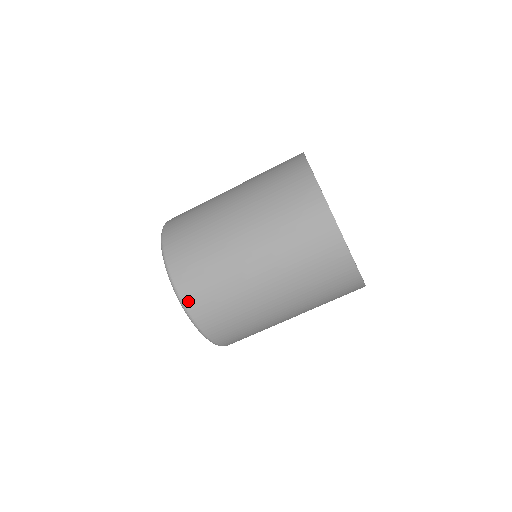
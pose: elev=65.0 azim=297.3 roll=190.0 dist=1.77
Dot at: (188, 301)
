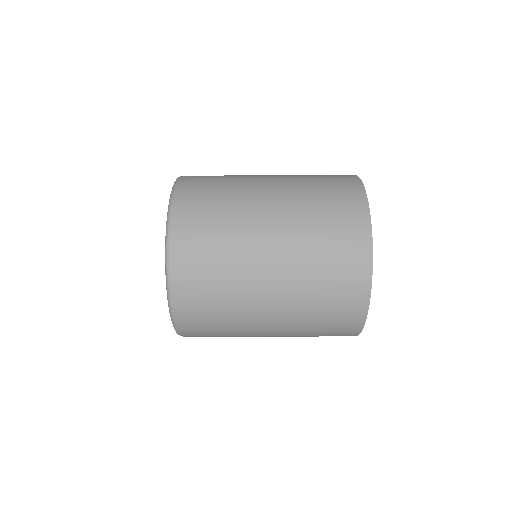
Dot at: occluded
